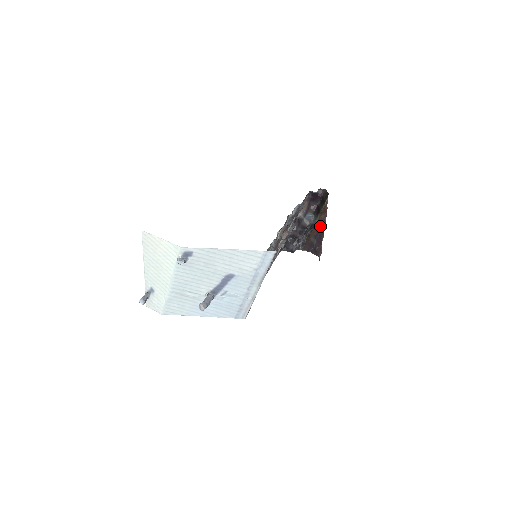
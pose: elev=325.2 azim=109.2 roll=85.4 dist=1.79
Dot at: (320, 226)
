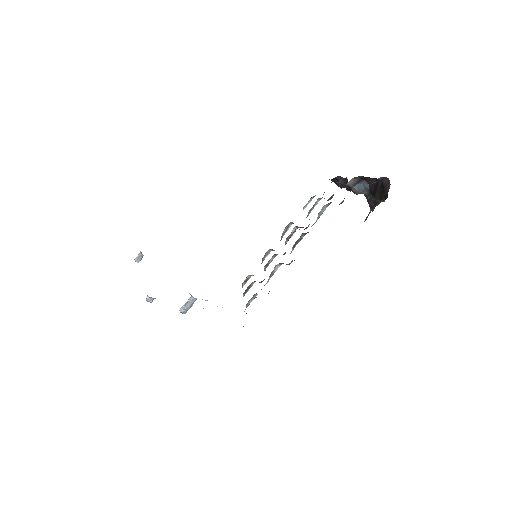
Dot at: occluded
